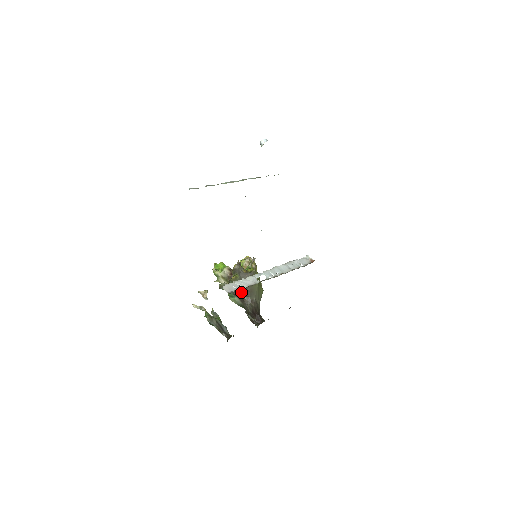
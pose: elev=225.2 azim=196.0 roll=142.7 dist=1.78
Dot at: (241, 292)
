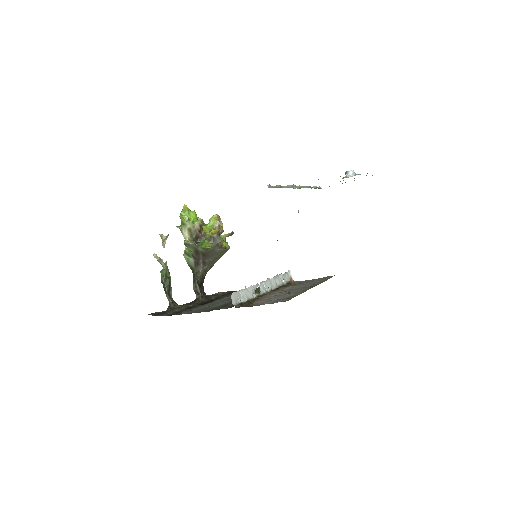
Dot at: (202, 258)
